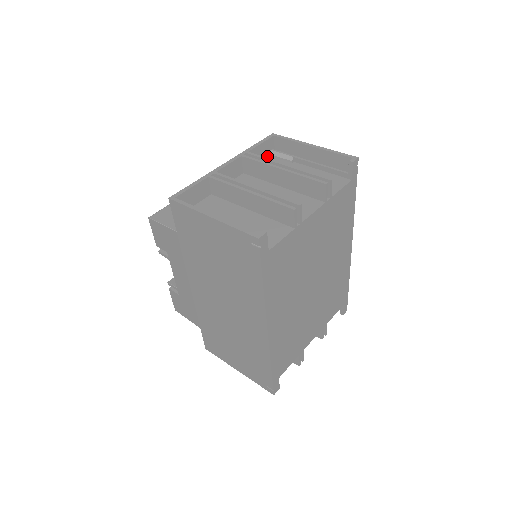
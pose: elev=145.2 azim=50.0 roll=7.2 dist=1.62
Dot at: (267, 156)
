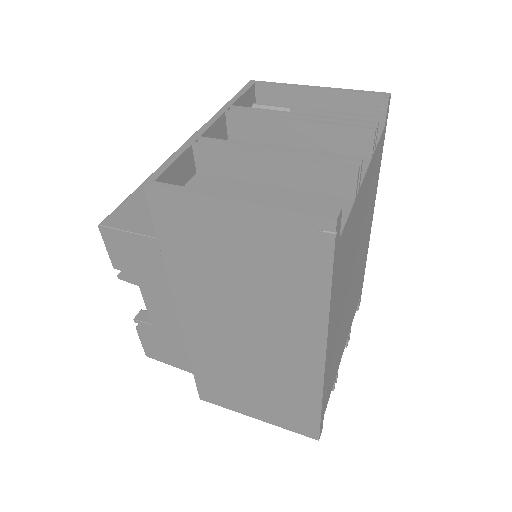
Dot at: occluded
